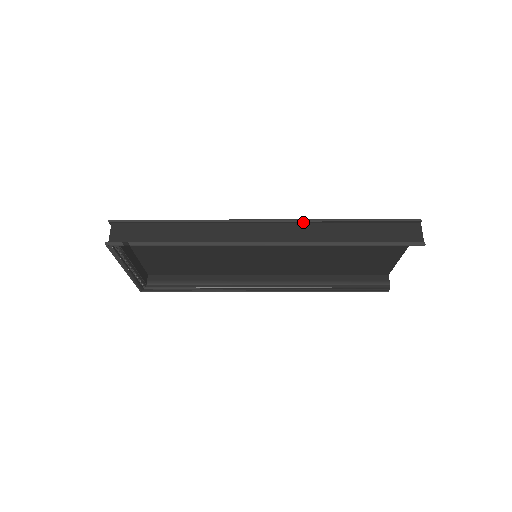
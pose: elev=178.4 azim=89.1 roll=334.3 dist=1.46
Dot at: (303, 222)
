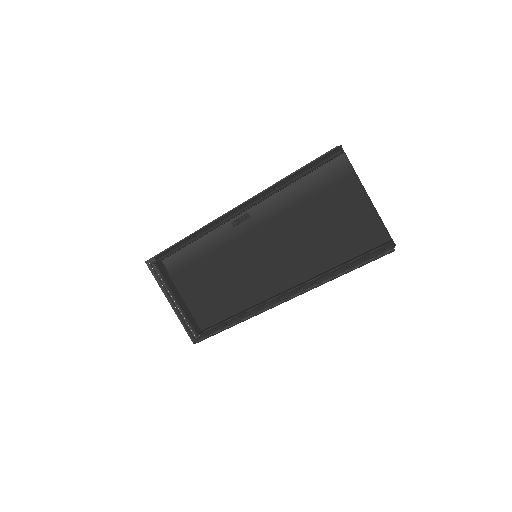
Dot at: occluded
